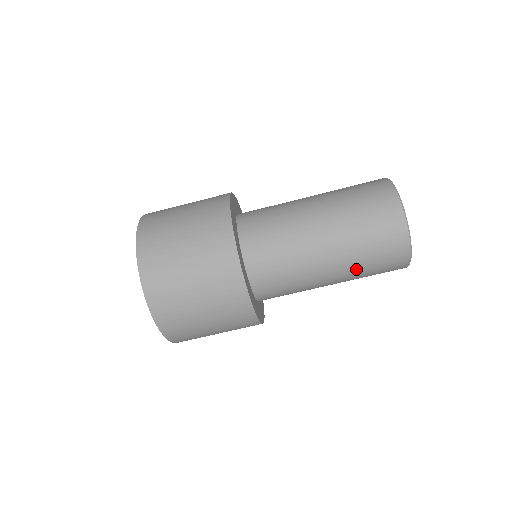
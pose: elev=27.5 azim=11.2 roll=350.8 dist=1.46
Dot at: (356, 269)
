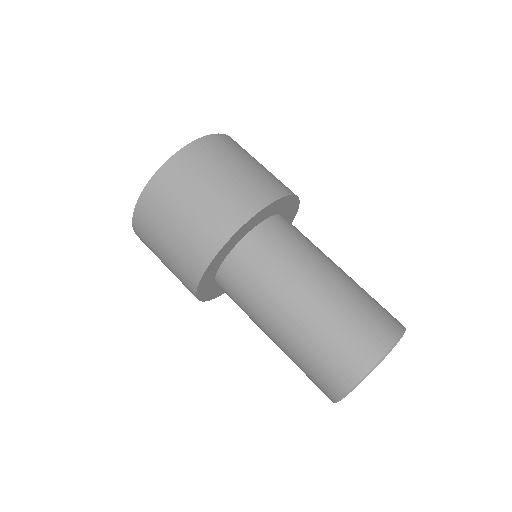
Dot at: (291, 359)
